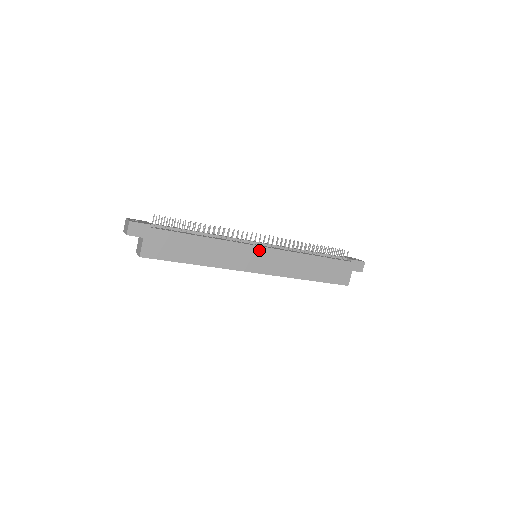
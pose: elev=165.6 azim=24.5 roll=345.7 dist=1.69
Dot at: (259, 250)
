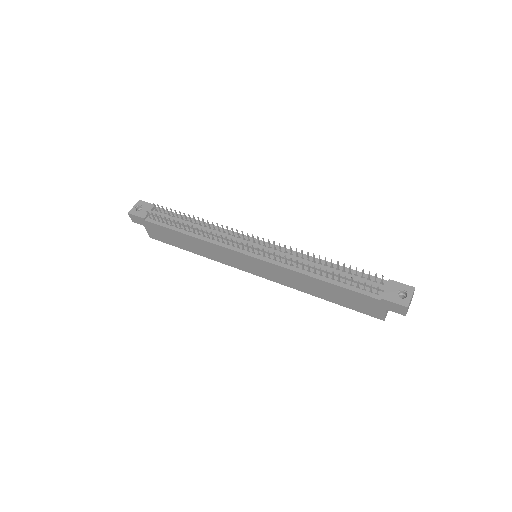
Dot at: (247, 257)
